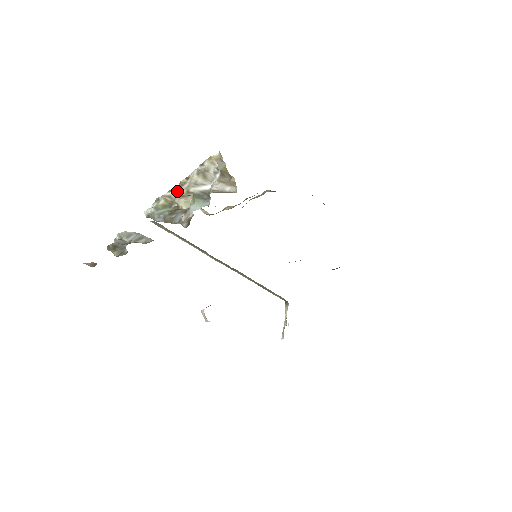
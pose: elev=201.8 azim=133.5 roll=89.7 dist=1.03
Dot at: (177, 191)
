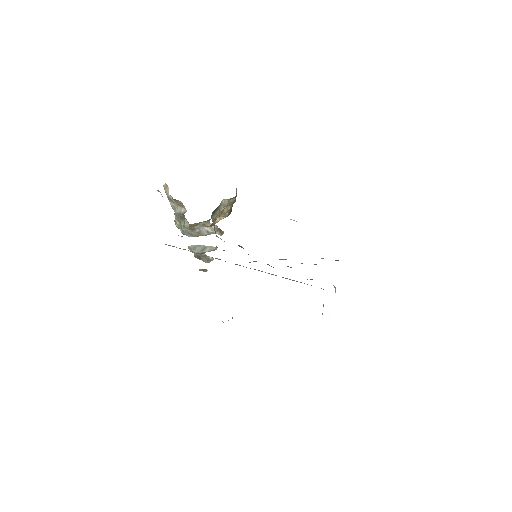
Dot at: occluded
